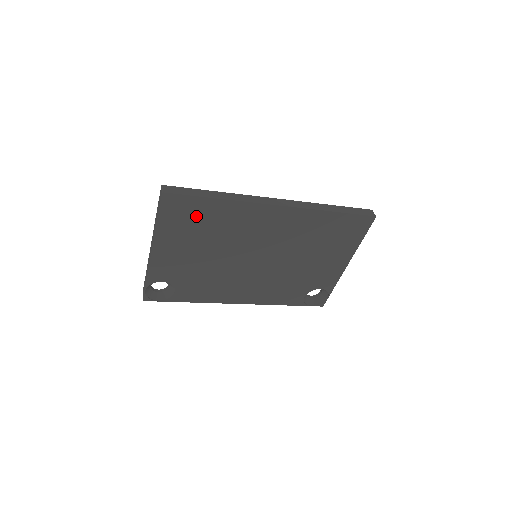
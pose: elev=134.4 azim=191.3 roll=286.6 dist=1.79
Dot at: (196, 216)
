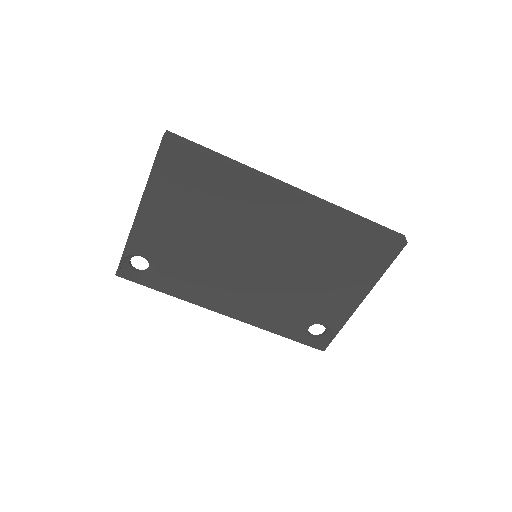
Dot at: (196, 178)
